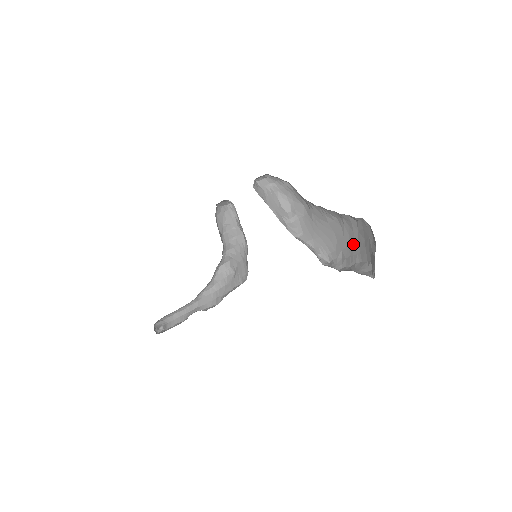
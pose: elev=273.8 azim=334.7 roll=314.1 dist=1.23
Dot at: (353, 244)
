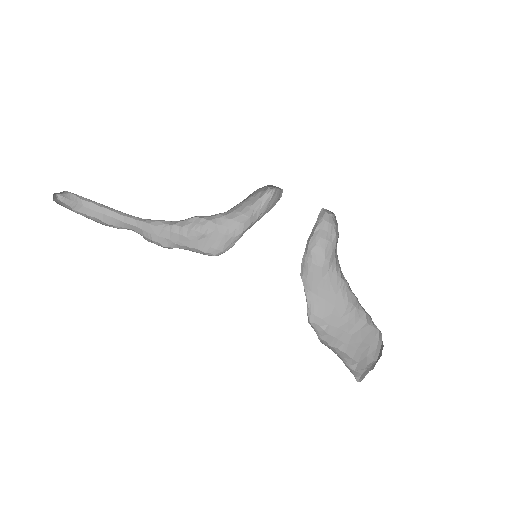
Dot at: (346, 332)
